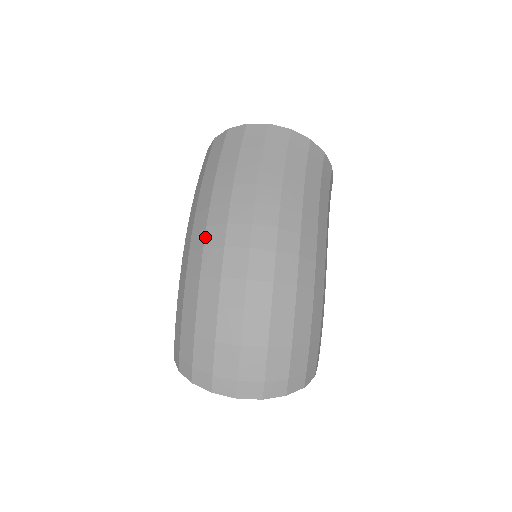
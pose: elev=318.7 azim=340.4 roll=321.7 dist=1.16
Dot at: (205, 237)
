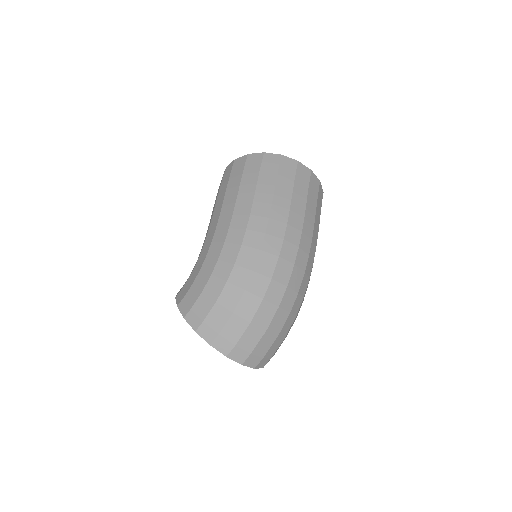
Dot at: (264, 241)
